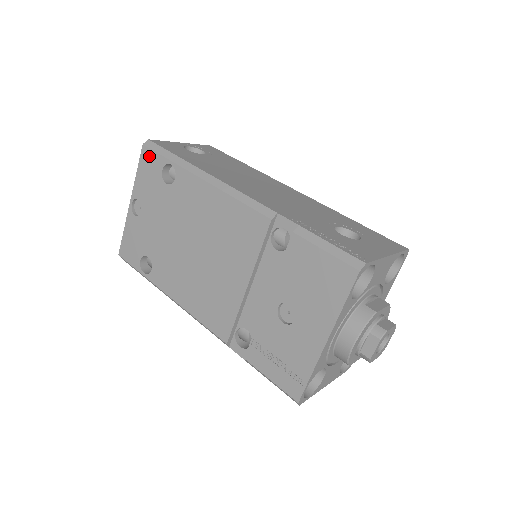
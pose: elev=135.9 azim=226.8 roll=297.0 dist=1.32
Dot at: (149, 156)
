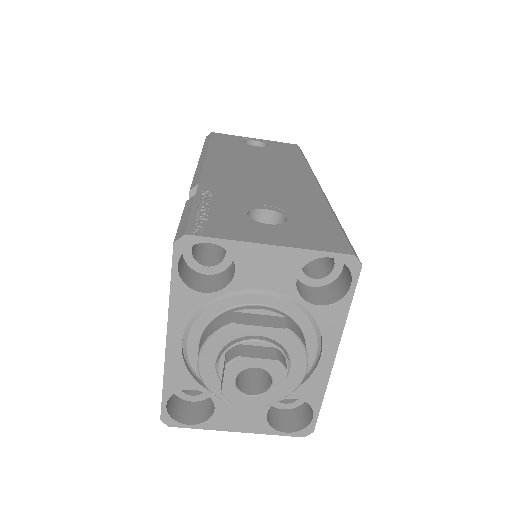
Dot at: occluded
